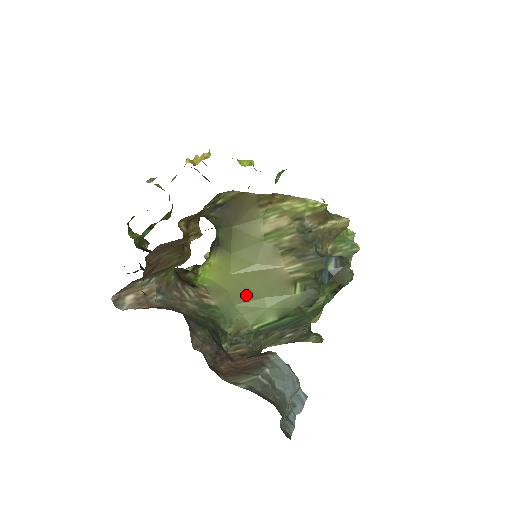
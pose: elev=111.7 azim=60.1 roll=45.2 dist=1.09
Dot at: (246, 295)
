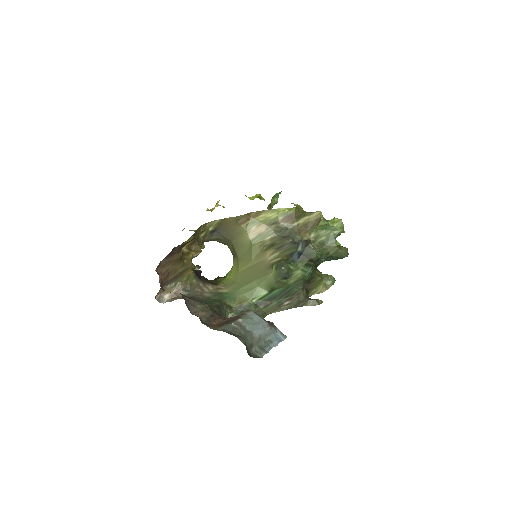
Dot at: (246, 282)
